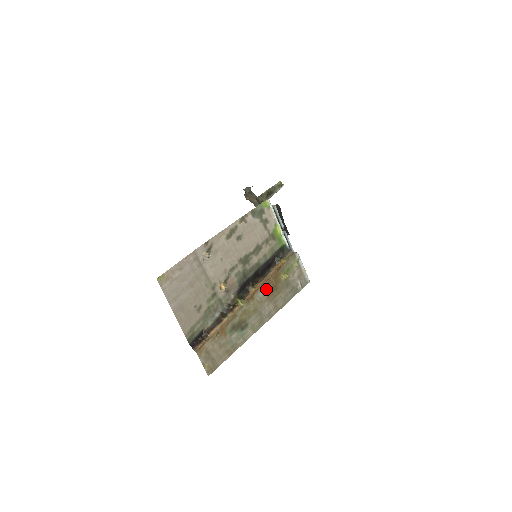
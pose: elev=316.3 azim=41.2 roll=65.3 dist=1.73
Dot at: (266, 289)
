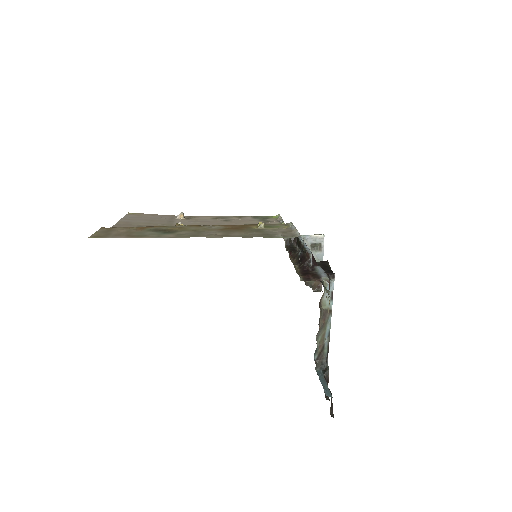
Dot at: (224, 227)
